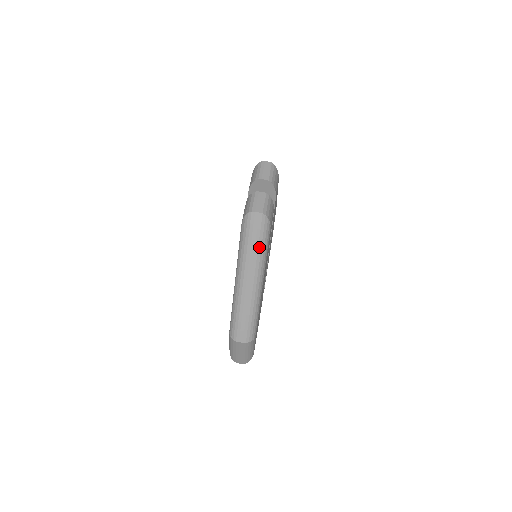
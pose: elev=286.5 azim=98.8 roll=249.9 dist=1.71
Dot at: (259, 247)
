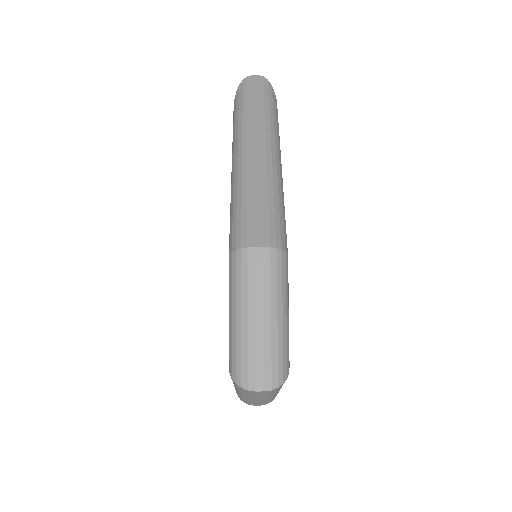
Dot at: (266, 108)
